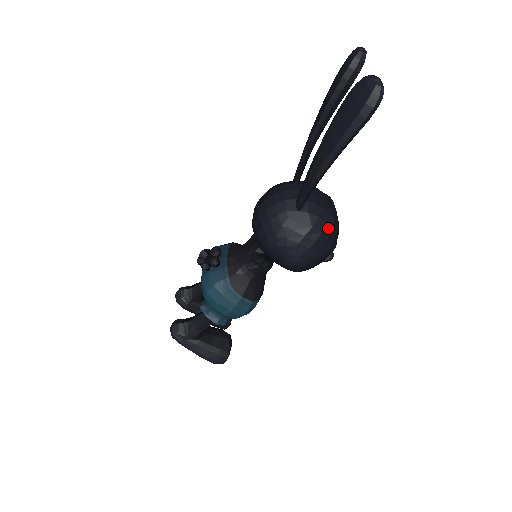
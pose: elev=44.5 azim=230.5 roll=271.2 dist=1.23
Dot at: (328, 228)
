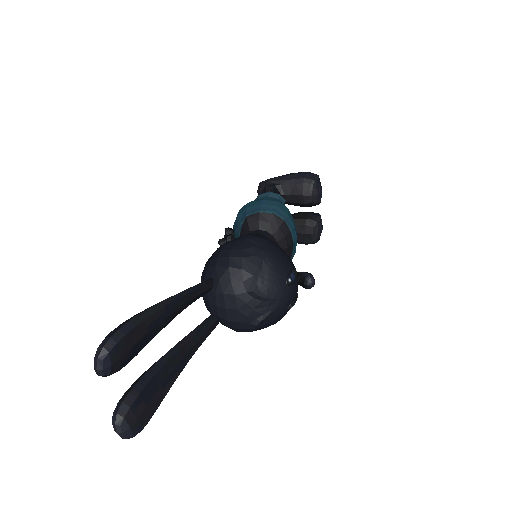
Dot at: (254, 329)
